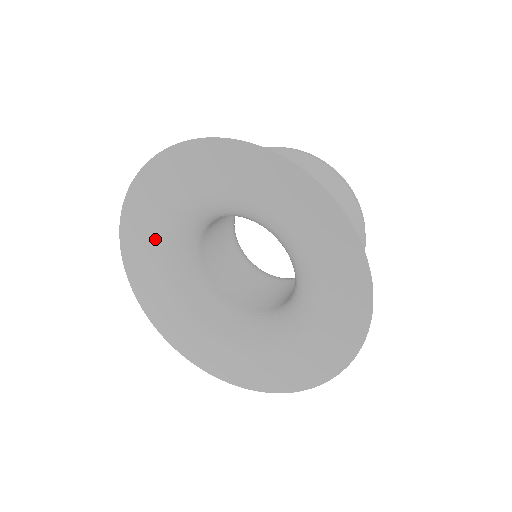
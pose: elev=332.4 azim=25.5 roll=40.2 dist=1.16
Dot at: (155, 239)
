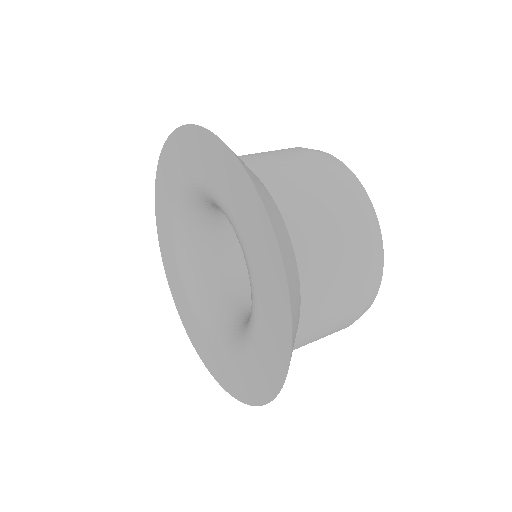
Dot at: (173, 254)
